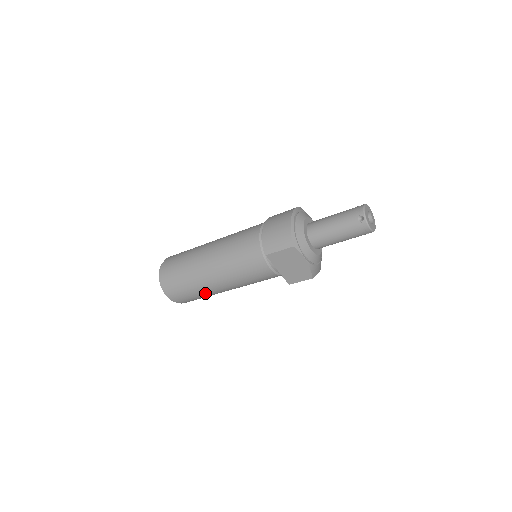
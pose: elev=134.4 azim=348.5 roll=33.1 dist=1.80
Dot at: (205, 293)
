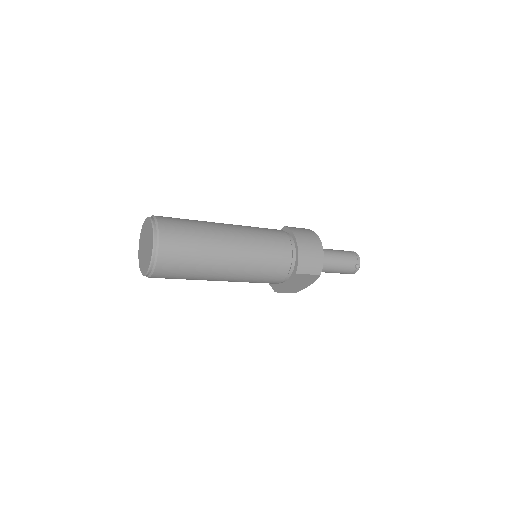
Dot at: (197, 279)
